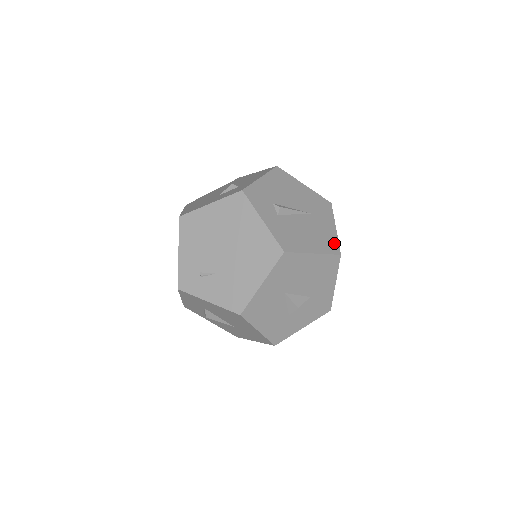
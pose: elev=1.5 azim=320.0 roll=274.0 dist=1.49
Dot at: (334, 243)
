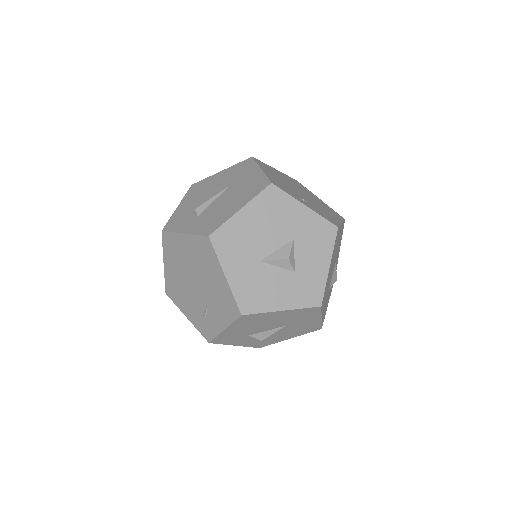
Dot at: (261, 182)
